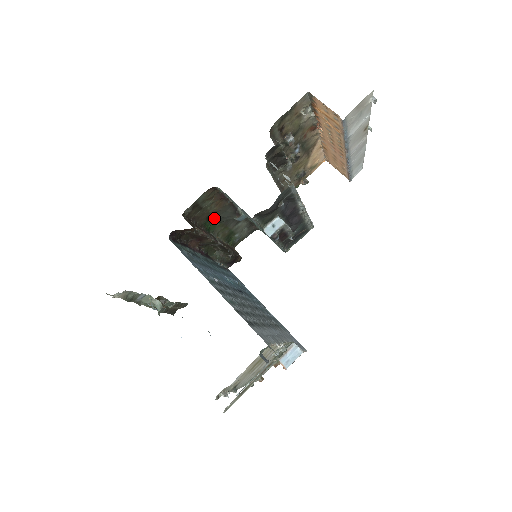
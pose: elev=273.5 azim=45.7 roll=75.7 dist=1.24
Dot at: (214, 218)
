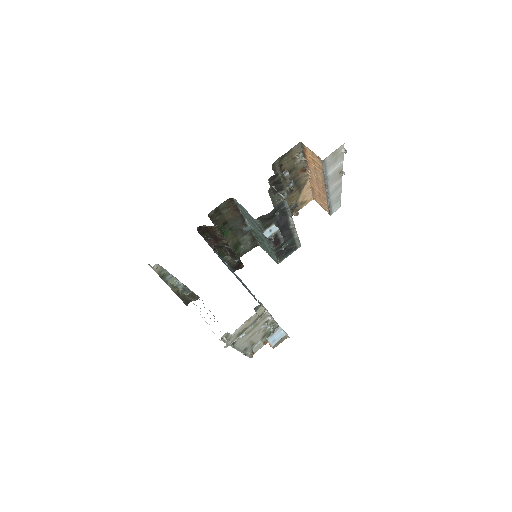
Dot at: (228, 225)
